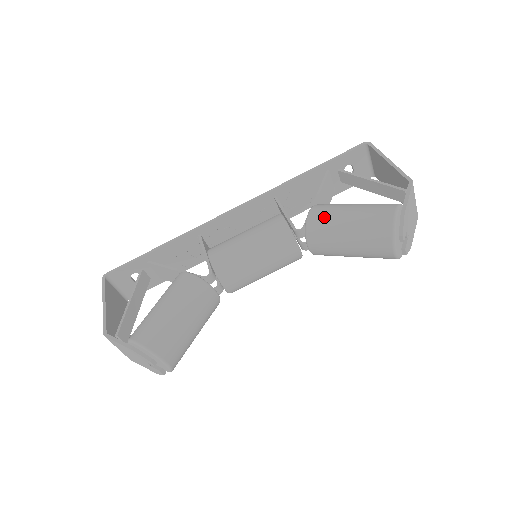
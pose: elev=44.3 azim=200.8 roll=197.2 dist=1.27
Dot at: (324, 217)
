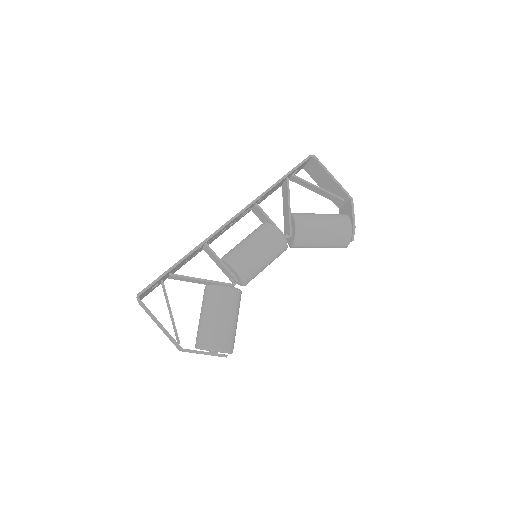
Dot at: (309, 231)
